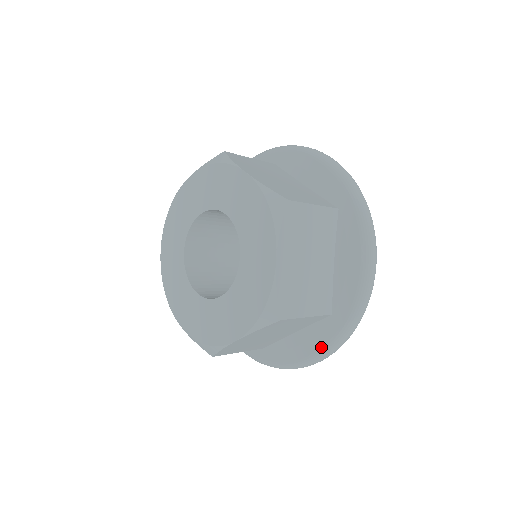
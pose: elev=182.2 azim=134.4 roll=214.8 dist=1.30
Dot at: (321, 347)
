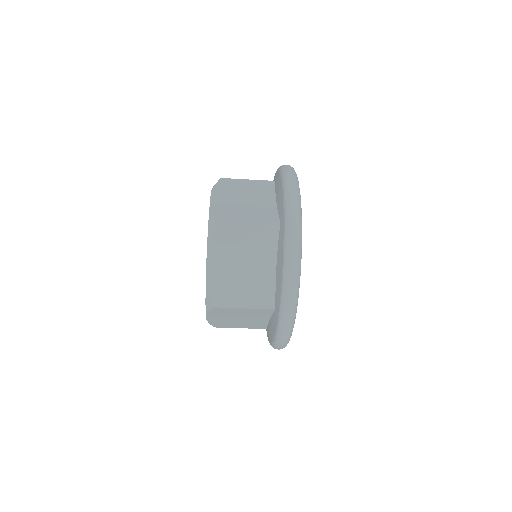
Dot at: (283, 249)
